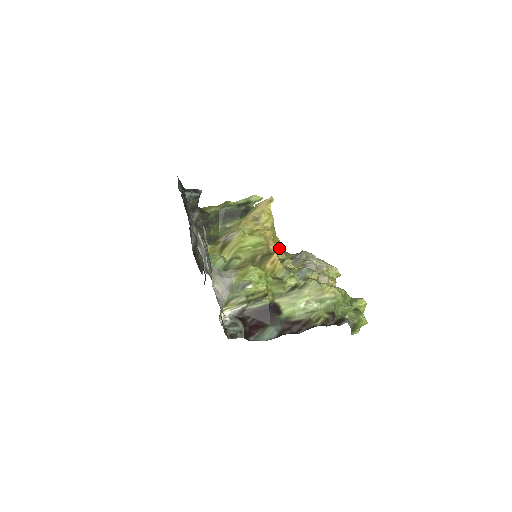
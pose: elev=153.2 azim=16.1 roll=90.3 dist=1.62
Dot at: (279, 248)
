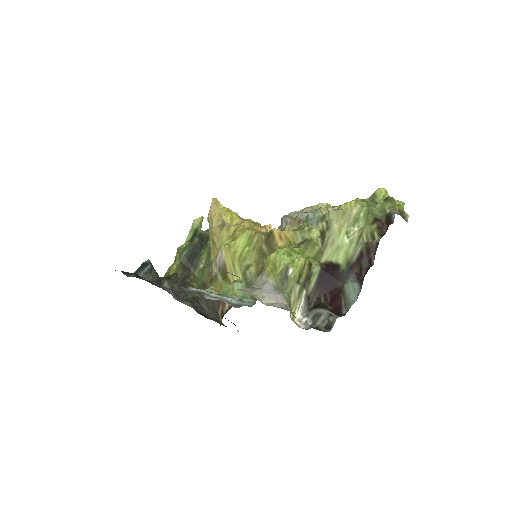
Dot at: (268, 227)
